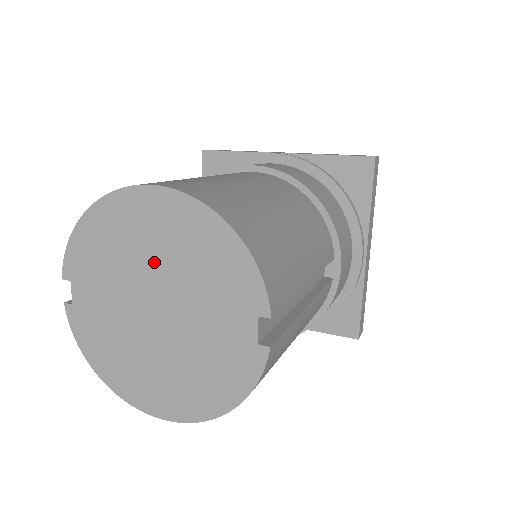
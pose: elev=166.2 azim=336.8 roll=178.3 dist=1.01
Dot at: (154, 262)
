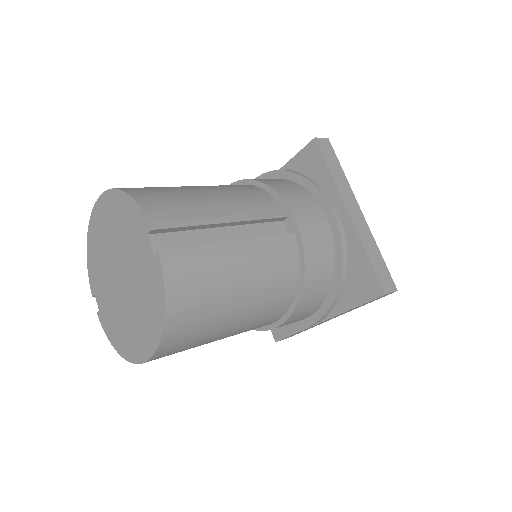
Dot at: (111, 246)
